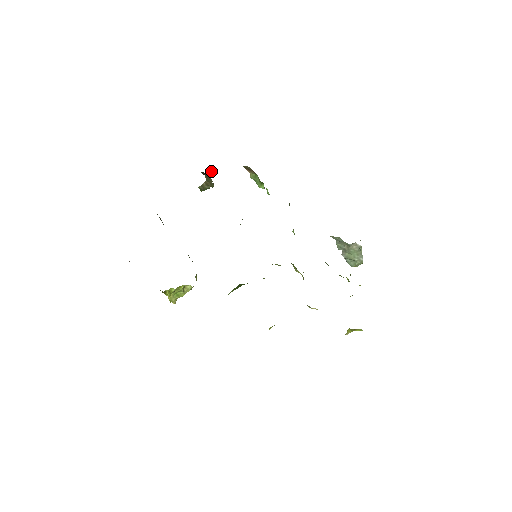
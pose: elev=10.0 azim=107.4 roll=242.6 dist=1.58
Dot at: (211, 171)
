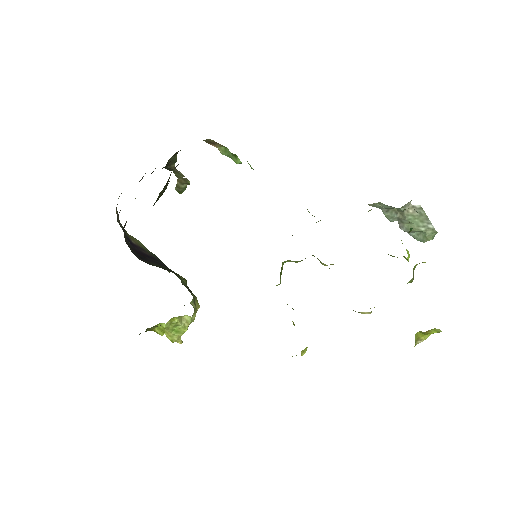
Dot at: occluded
